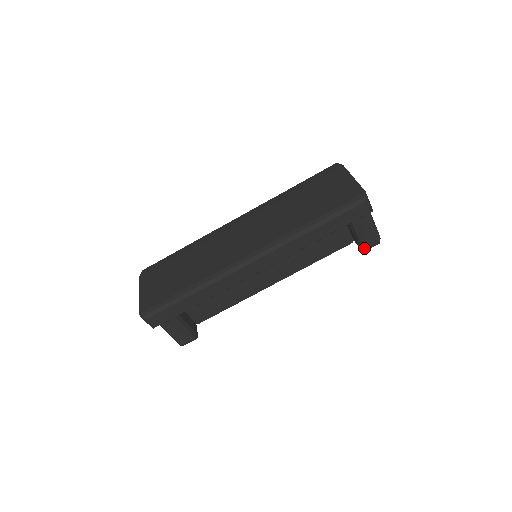
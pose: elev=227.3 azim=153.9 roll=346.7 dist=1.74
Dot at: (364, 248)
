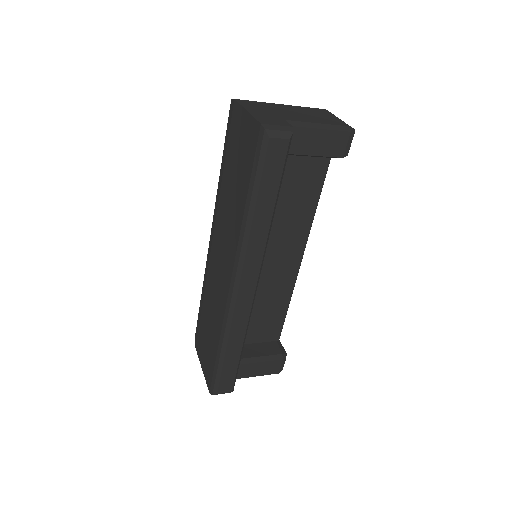
Dot at: (342, 156)
